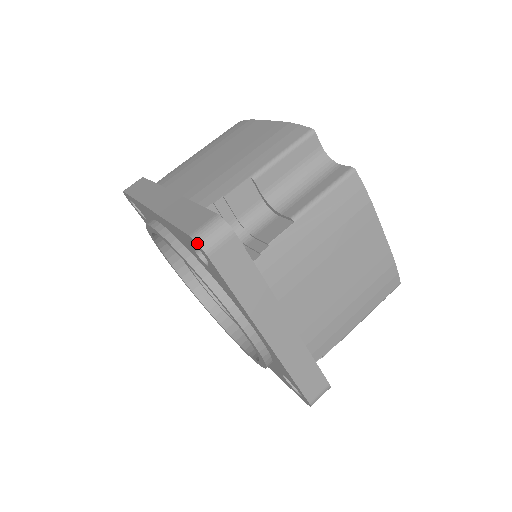
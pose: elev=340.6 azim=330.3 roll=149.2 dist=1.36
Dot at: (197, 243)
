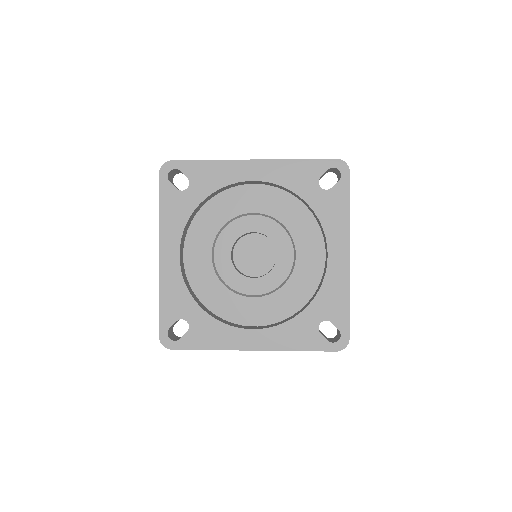
Dot at: (345, 162)
